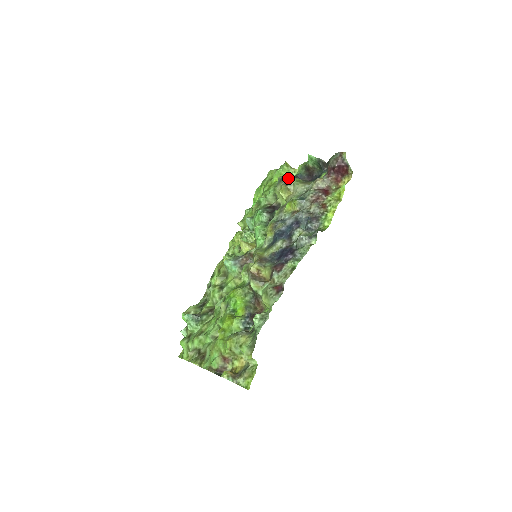
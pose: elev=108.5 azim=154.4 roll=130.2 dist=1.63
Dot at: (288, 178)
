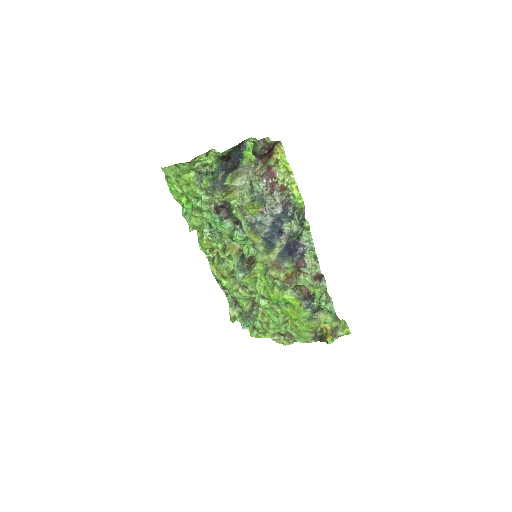
Dot at: (222, 185)
